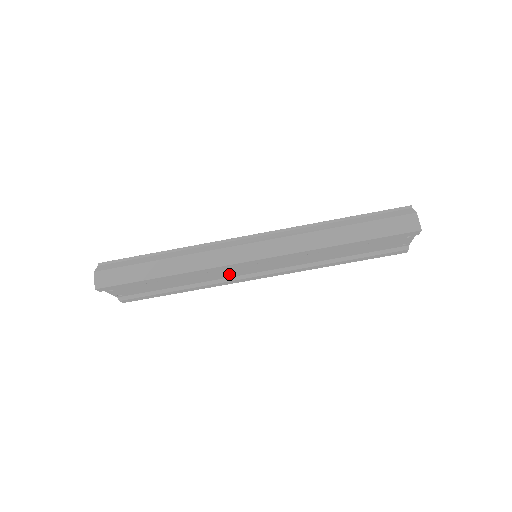
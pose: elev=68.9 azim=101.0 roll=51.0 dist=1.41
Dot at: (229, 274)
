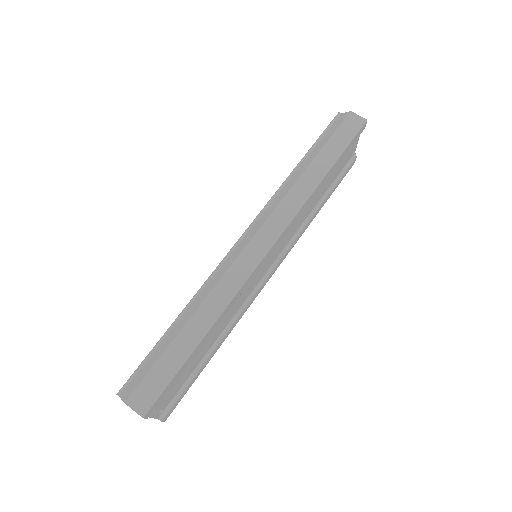
Dot at: (247, 293)
